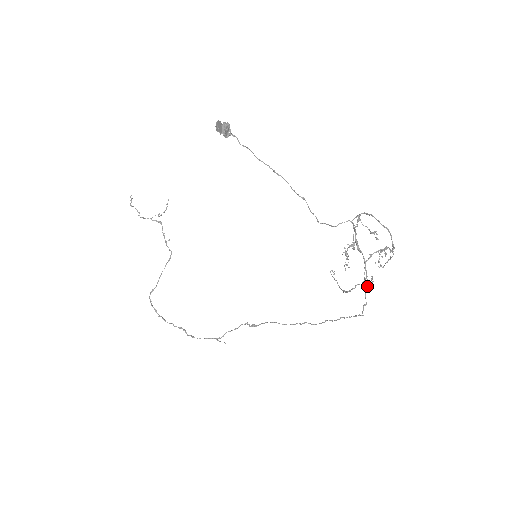
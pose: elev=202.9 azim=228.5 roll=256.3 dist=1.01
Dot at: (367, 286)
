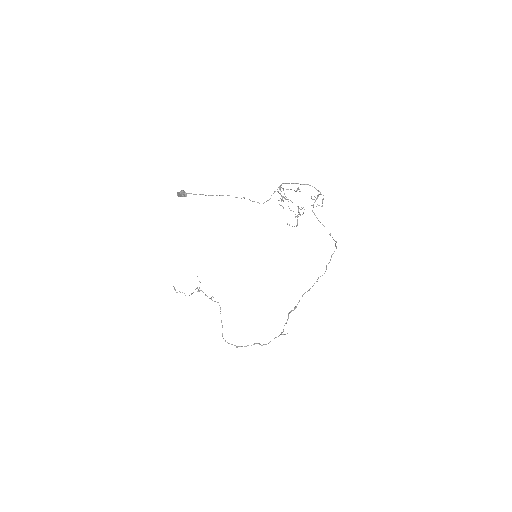
Dot at: (303, 213)
